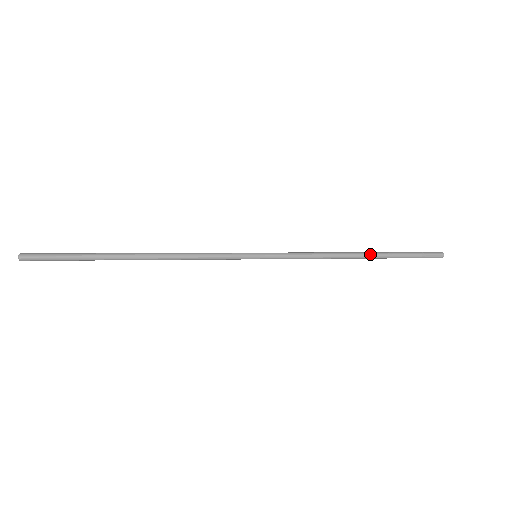
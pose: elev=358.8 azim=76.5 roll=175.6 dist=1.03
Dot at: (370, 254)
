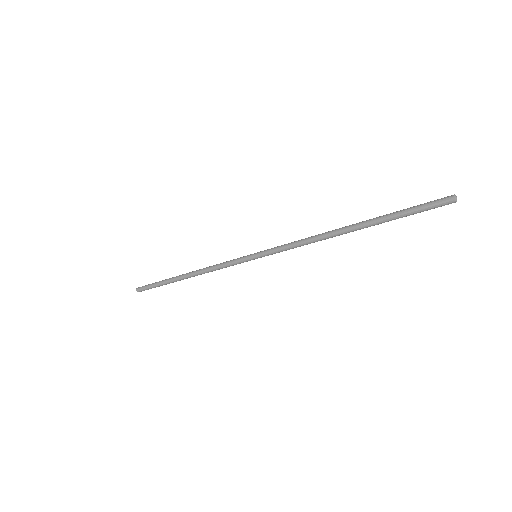
Dot at: (356, 223)
